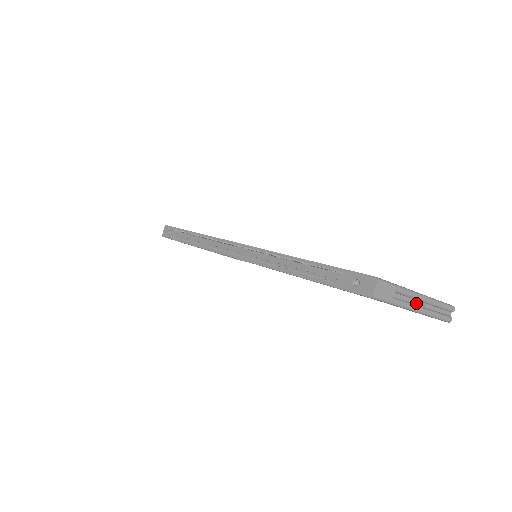
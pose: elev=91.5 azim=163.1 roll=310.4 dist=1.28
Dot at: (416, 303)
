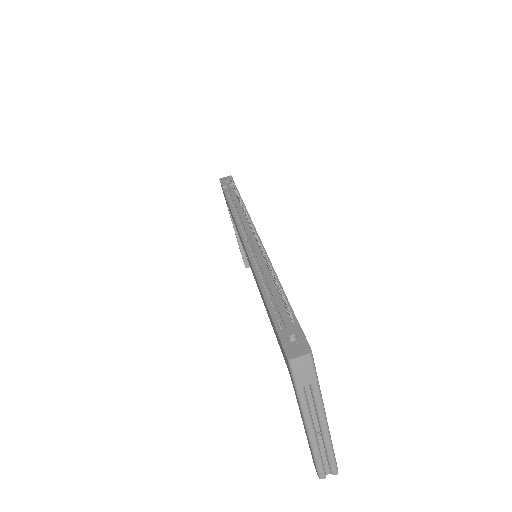
Dot at: (315, 421)
